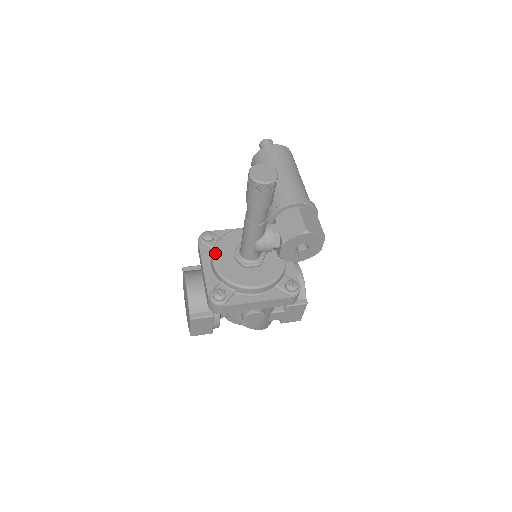
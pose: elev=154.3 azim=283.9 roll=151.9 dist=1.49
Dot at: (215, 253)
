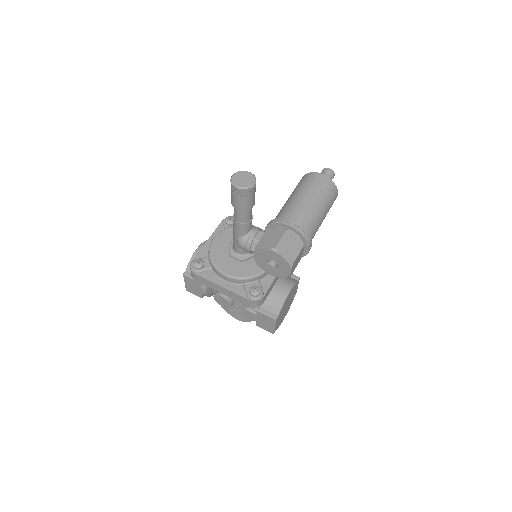
Dot at: (220, 234)
